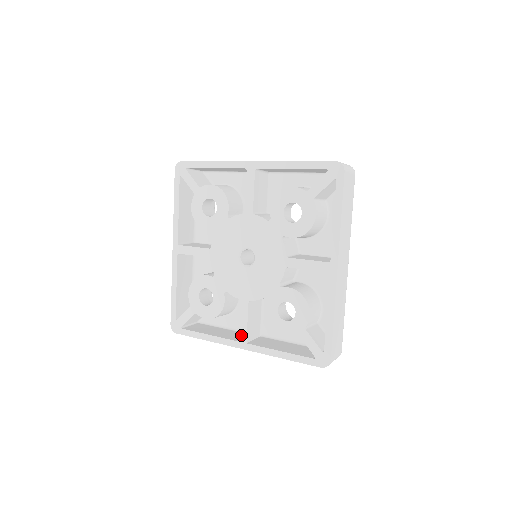
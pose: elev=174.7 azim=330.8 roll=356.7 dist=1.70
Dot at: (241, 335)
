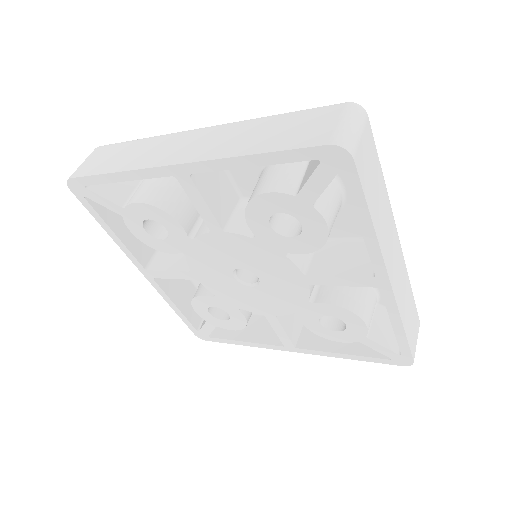
Dot at: (284, 342)
